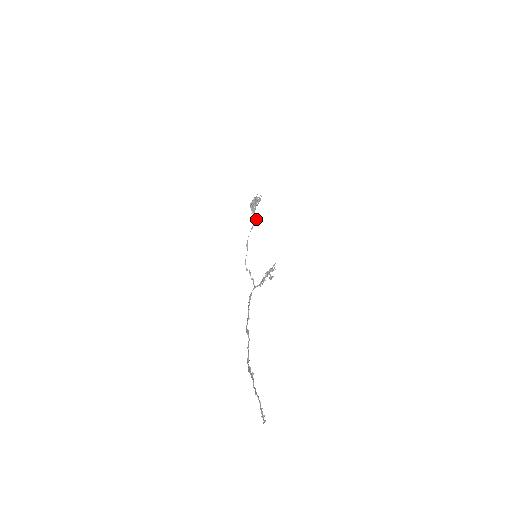
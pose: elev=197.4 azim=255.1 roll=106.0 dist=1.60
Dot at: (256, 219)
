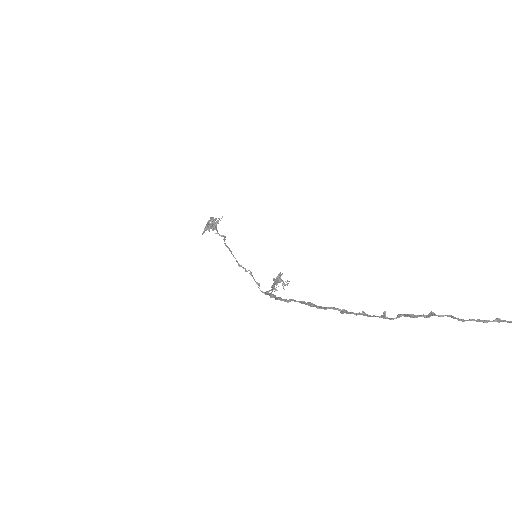
Dot at: (223, 235)
